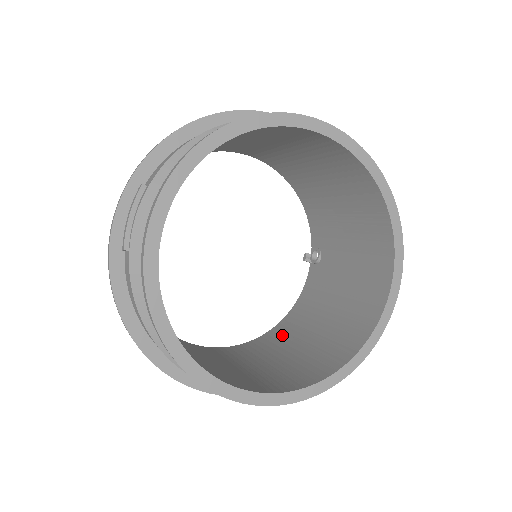
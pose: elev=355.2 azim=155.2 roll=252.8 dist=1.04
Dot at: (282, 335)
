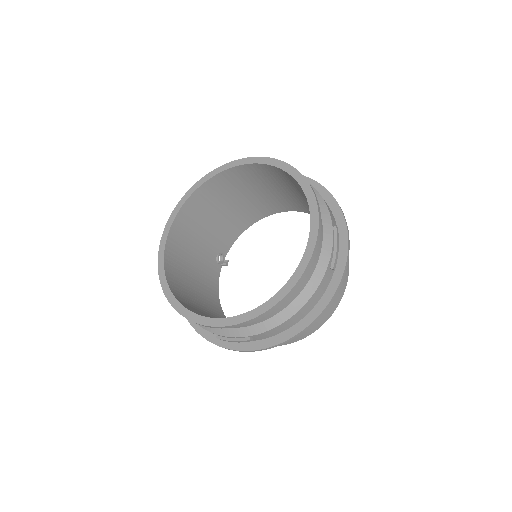
Dot at: occluded
